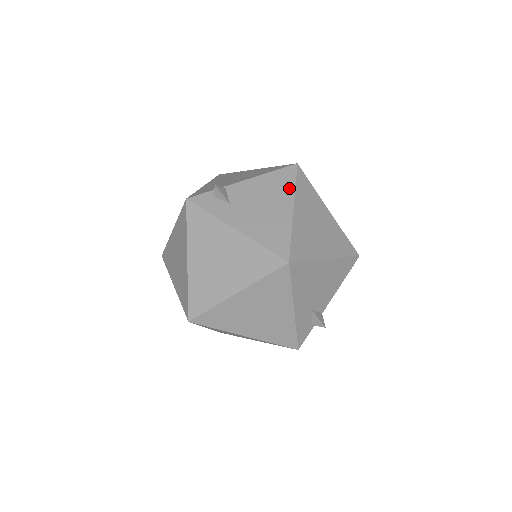
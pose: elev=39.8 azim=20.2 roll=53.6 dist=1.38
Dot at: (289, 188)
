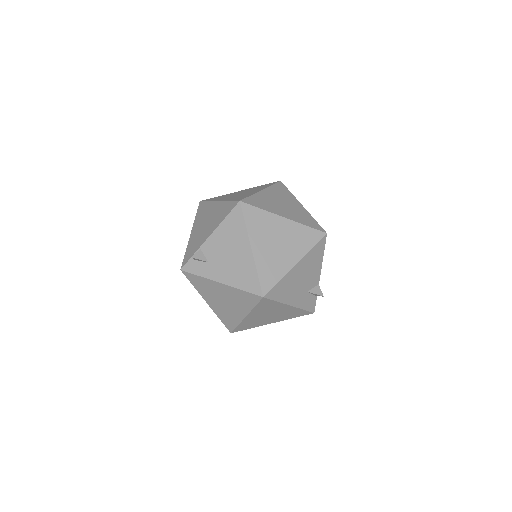
Dot at: (242, 229)
